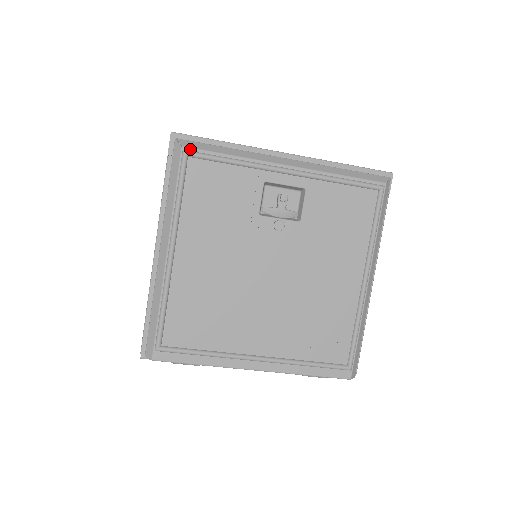
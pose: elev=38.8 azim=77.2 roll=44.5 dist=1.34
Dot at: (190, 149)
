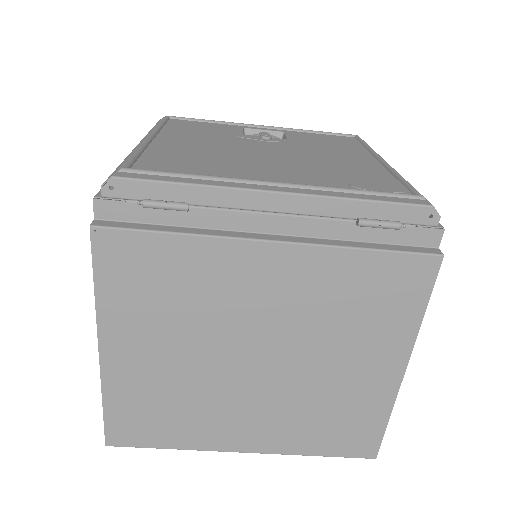
Dot at: (172, 117)
